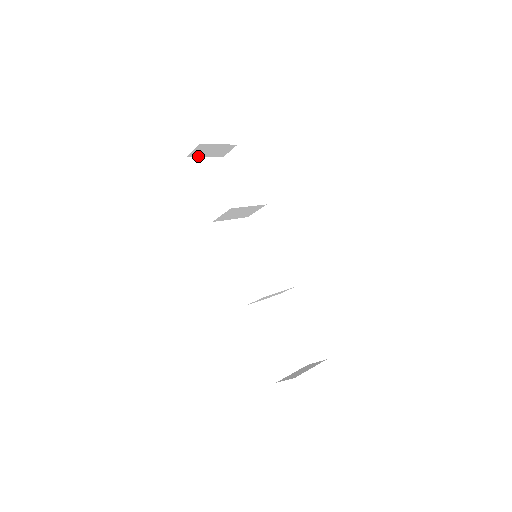
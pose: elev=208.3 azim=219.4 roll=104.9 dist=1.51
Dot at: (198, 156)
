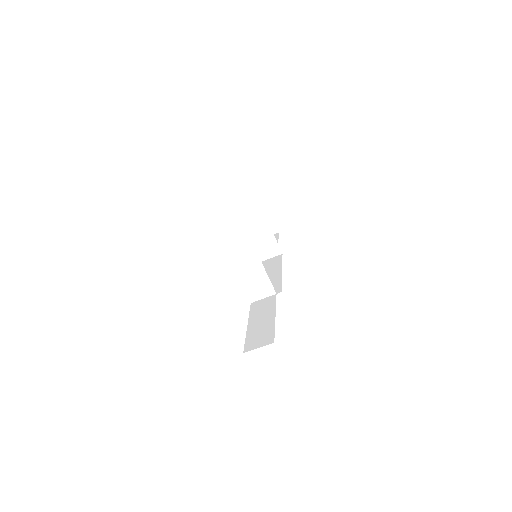
Dot at: (249, 214)
